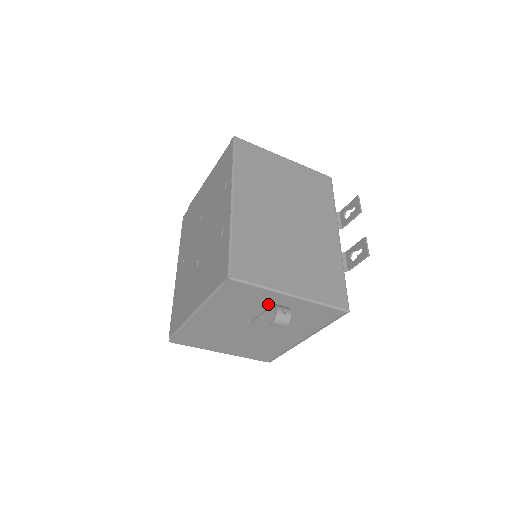
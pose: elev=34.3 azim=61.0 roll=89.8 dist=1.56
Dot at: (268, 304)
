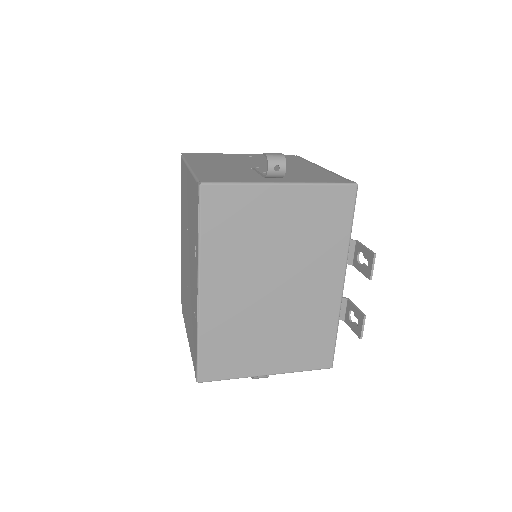
Dot at: occluded
